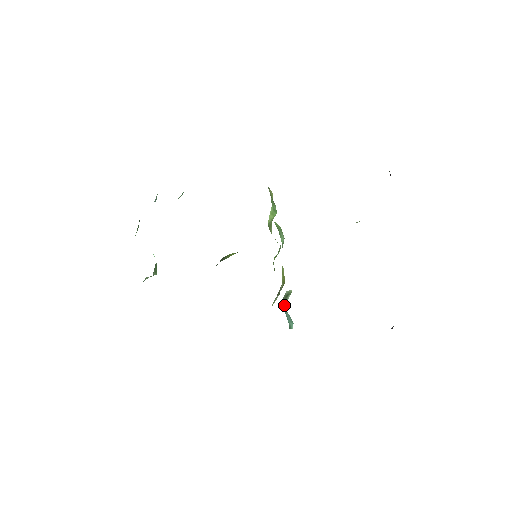
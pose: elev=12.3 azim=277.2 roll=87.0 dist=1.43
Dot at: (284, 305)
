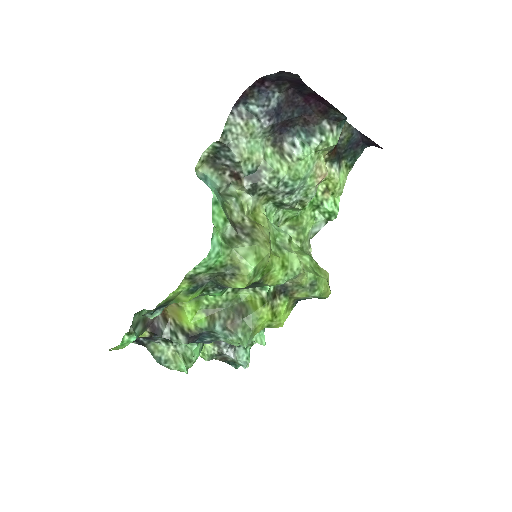
Dot at: occluded
